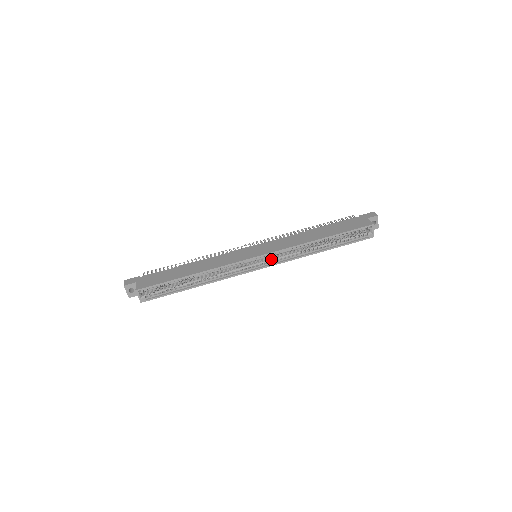
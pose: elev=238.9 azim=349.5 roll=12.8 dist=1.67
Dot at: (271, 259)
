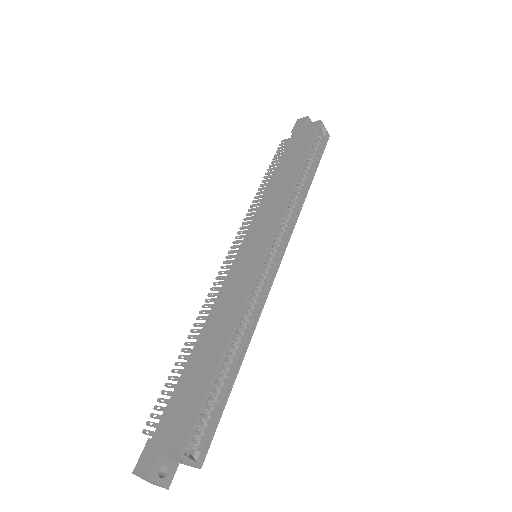
Dot at: (279, 239)
